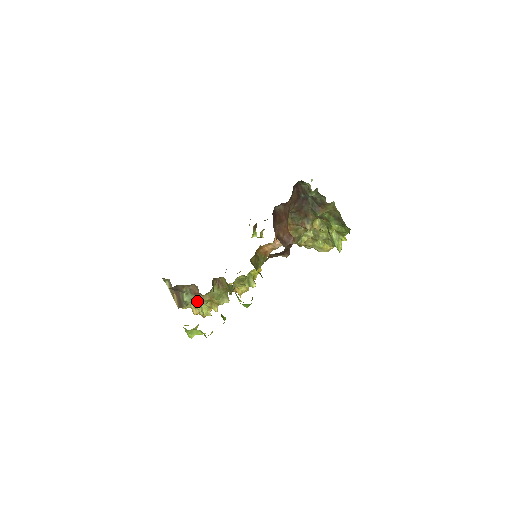
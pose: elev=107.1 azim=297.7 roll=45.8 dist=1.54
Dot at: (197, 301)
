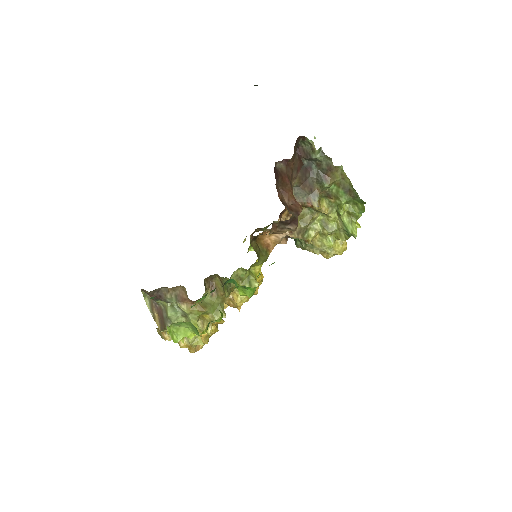
Dot at: (185, 318)
